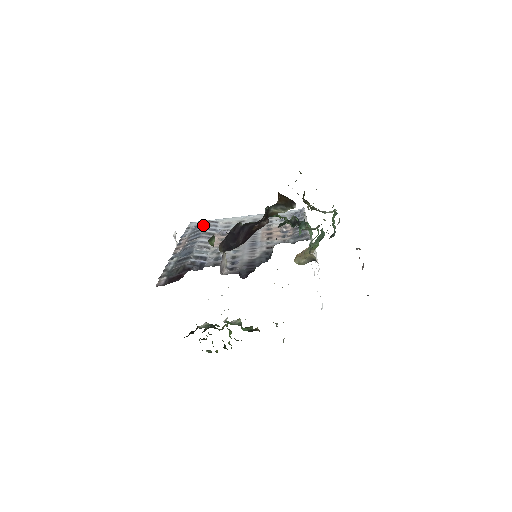
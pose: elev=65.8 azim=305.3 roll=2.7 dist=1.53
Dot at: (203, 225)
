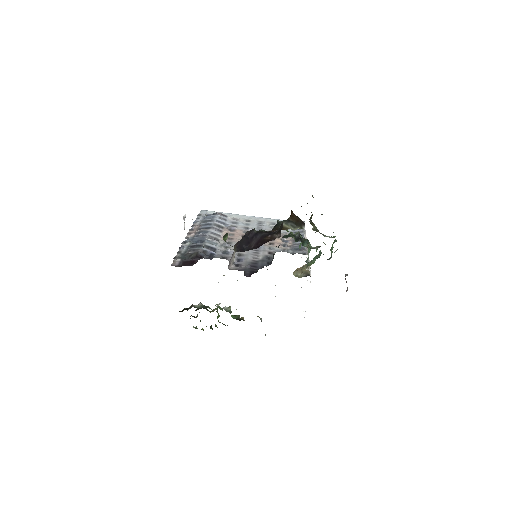
Dot at: (214, 216)
